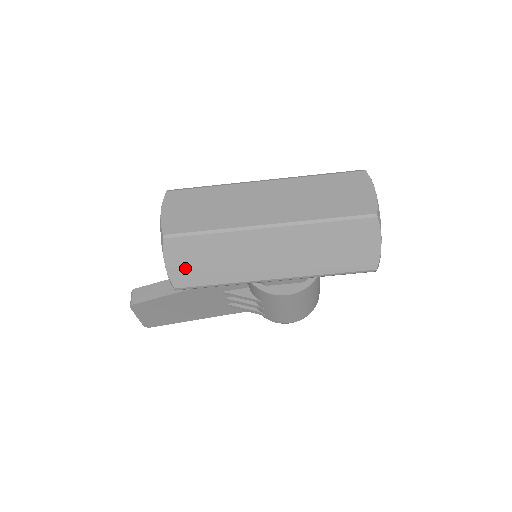
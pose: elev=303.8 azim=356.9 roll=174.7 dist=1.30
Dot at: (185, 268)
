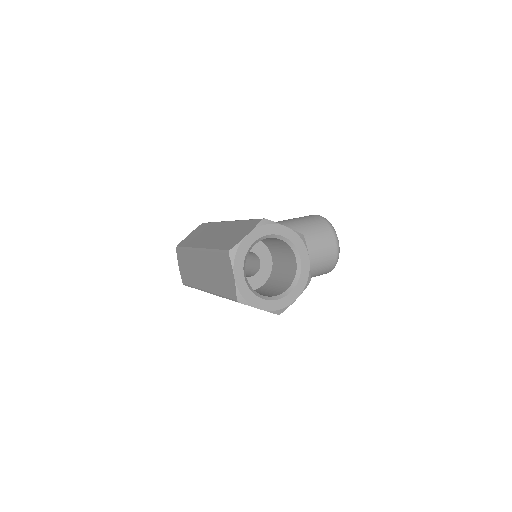
Dot at: occluded
